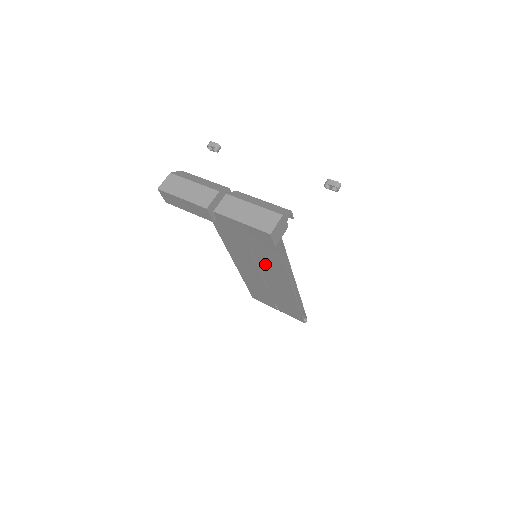
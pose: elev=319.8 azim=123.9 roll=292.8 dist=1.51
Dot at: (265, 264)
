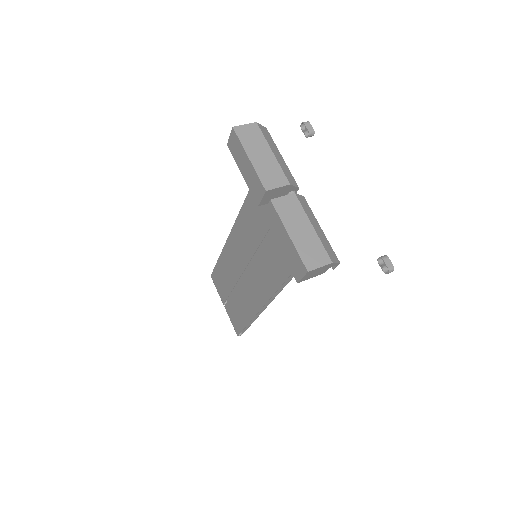
Dot at: (258, 270)
